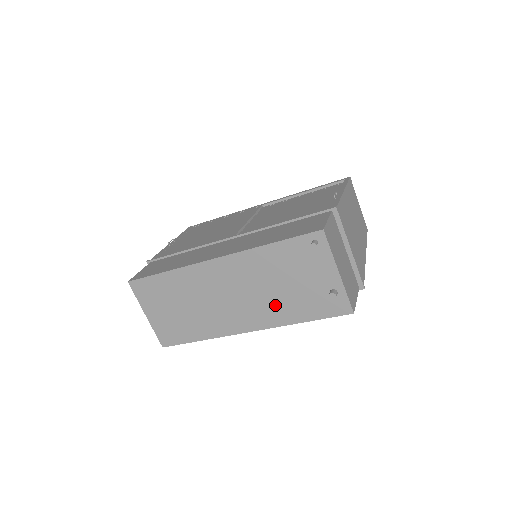
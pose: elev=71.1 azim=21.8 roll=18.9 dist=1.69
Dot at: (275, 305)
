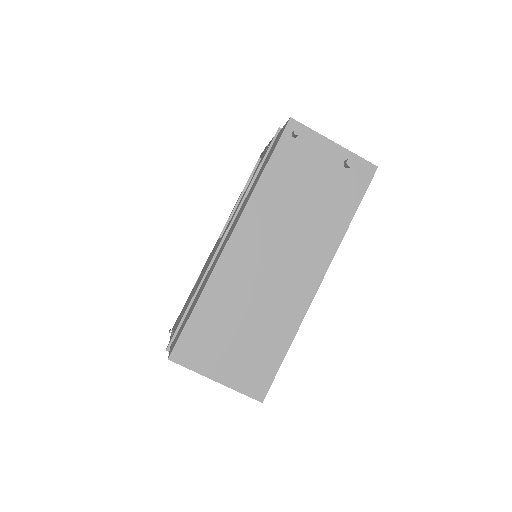
Dot at: (317, 227)
